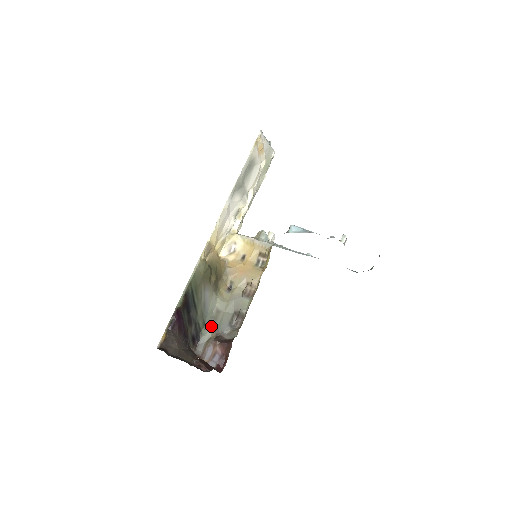
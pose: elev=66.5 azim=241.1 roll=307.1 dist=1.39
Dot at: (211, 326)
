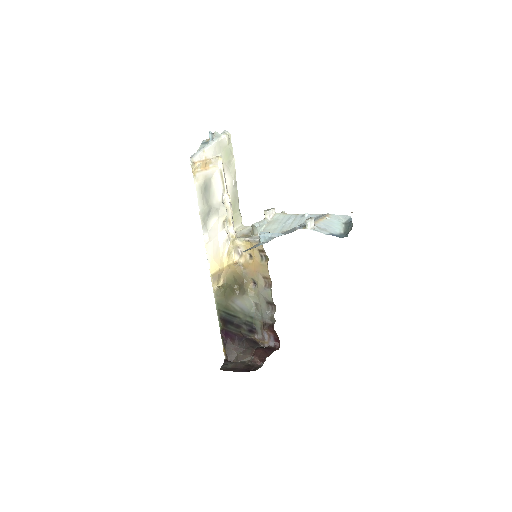
Dot at: (257, 317)
